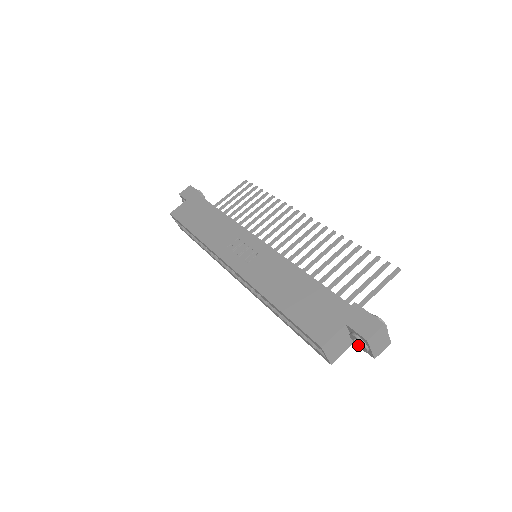
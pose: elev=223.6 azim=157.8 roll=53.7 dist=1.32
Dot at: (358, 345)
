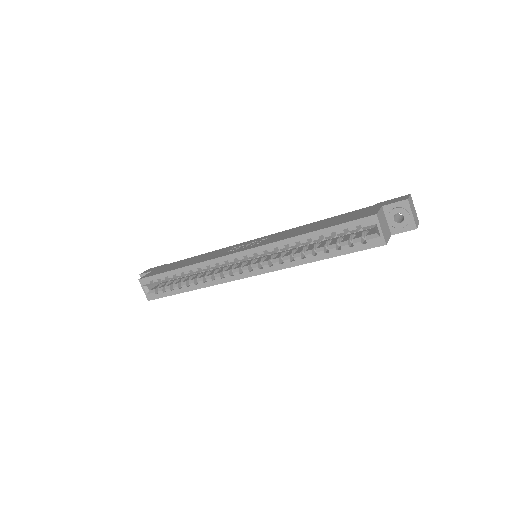
Dot at: (398, 224)
